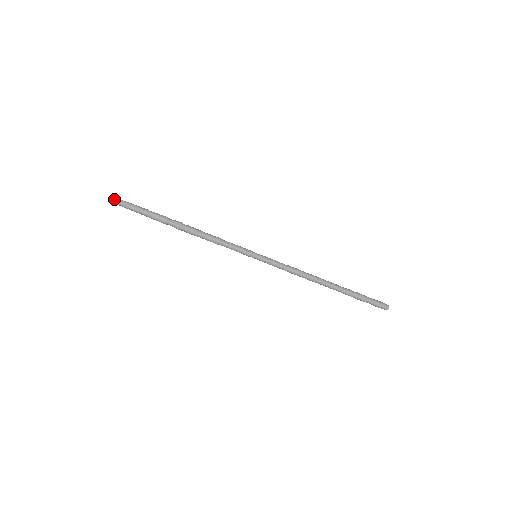
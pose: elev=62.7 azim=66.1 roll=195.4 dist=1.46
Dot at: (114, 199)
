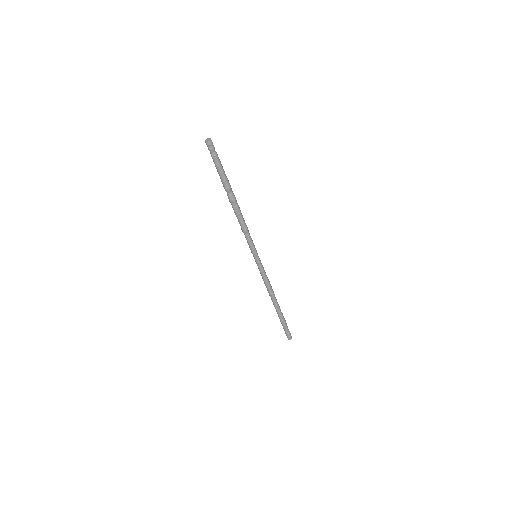
Dot at: (209, 145)
